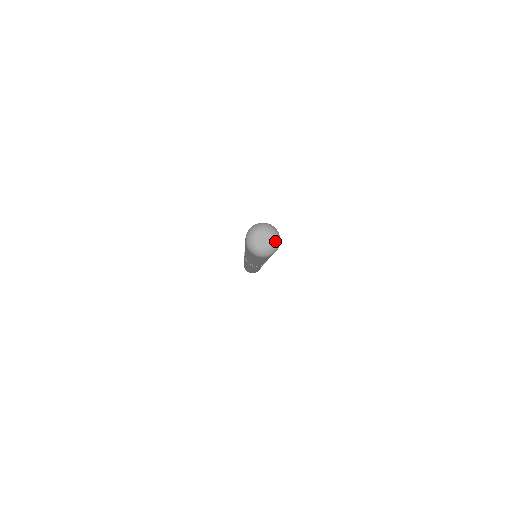
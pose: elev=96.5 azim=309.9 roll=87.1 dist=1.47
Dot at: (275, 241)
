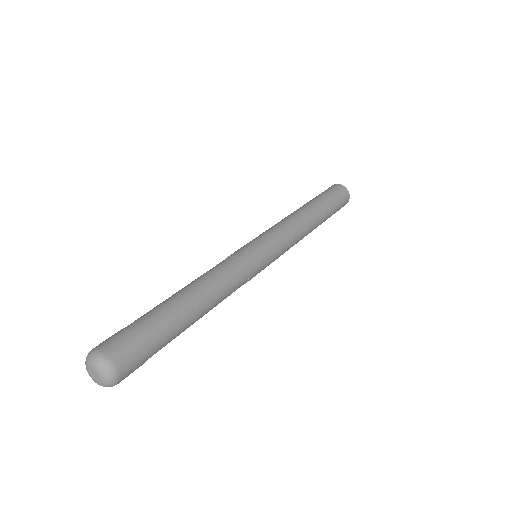
Dot at: (101, 372)
